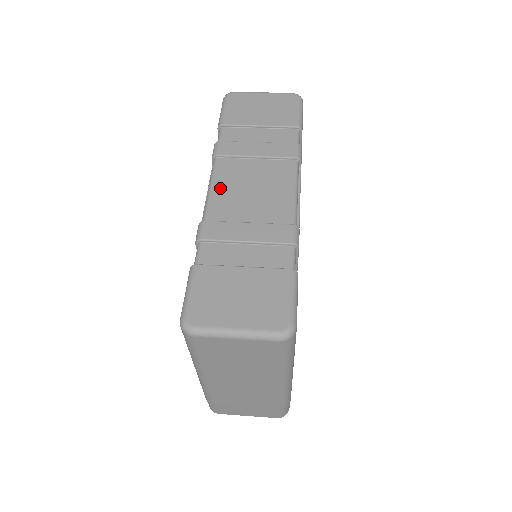
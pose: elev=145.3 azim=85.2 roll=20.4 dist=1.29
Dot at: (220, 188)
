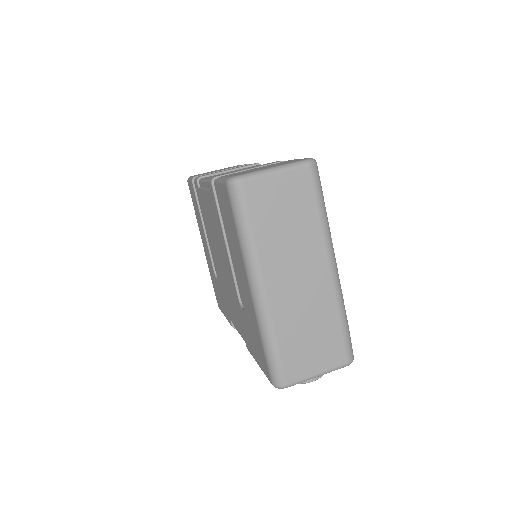
Dot at: occluded
